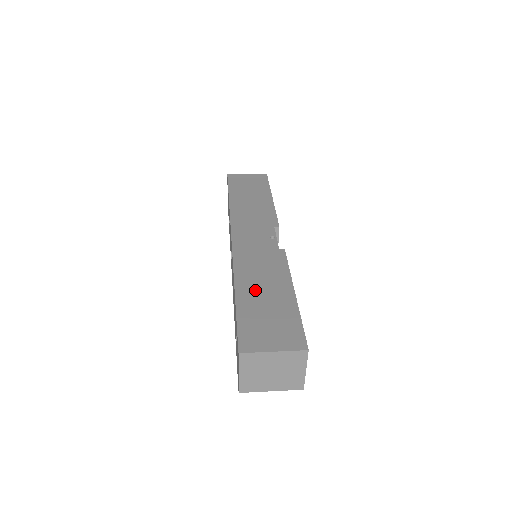
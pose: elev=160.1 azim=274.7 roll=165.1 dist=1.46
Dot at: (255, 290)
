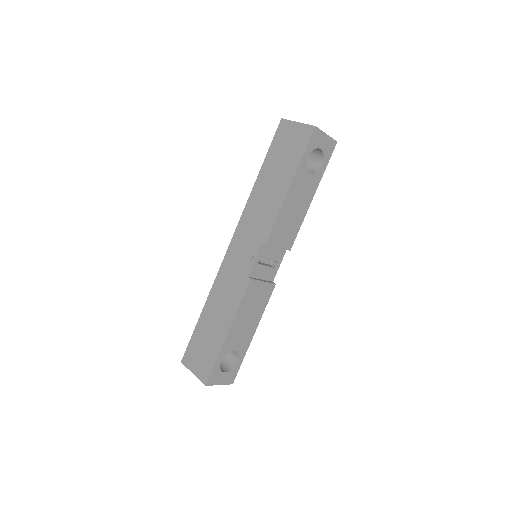
Dot at: (211, 316)
